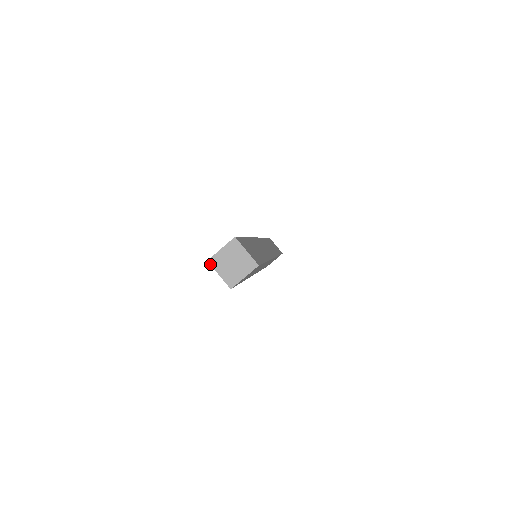
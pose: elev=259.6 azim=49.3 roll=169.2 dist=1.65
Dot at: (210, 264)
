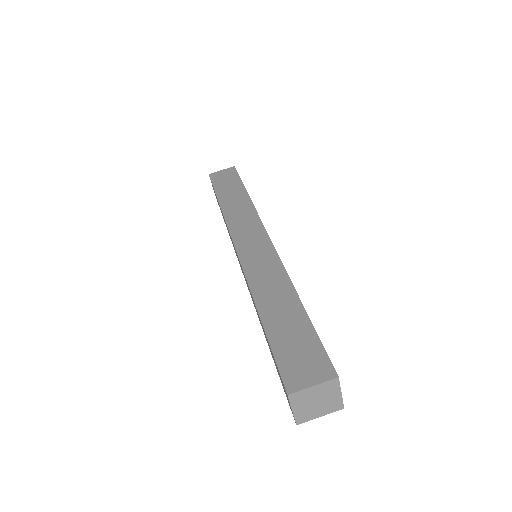
Dot at: (289, 399)
